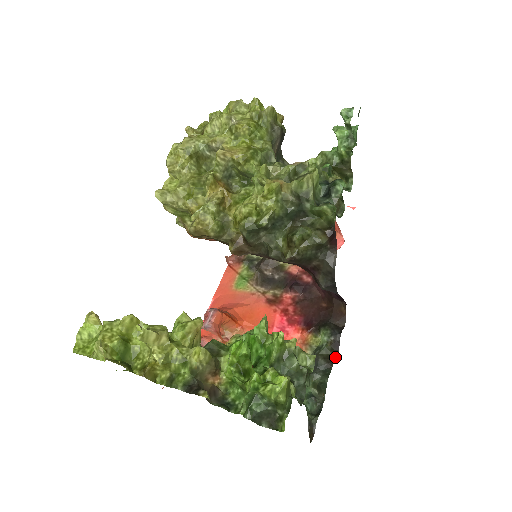
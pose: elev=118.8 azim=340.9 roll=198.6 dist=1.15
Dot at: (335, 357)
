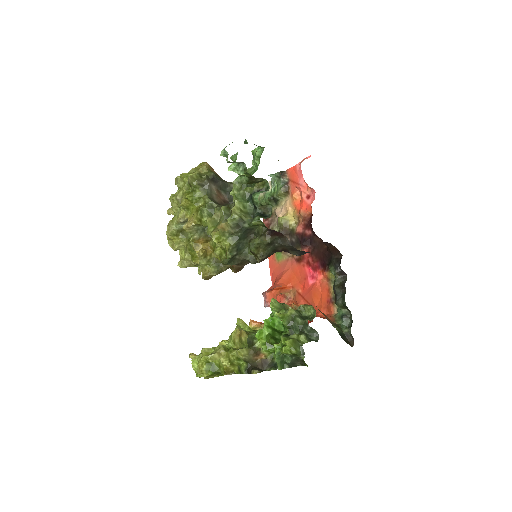
Dot at: (345, 282)
